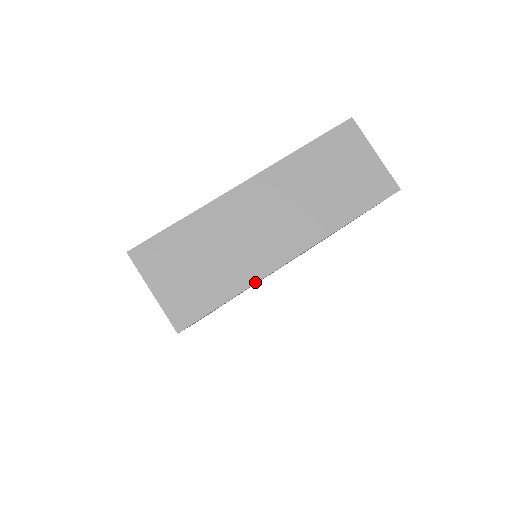
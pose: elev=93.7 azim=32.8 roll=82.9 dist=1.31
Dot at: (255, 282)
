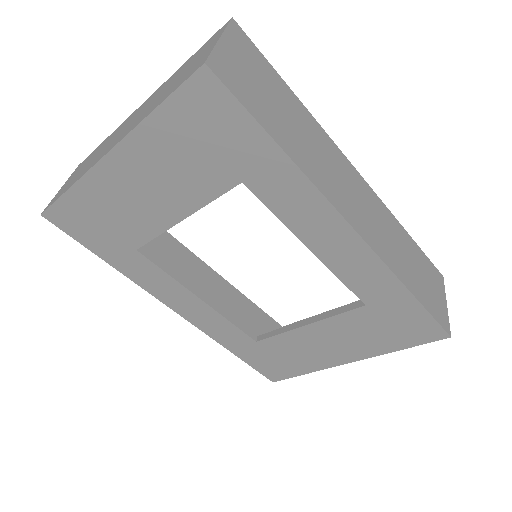
Dot at: (82, 176)
